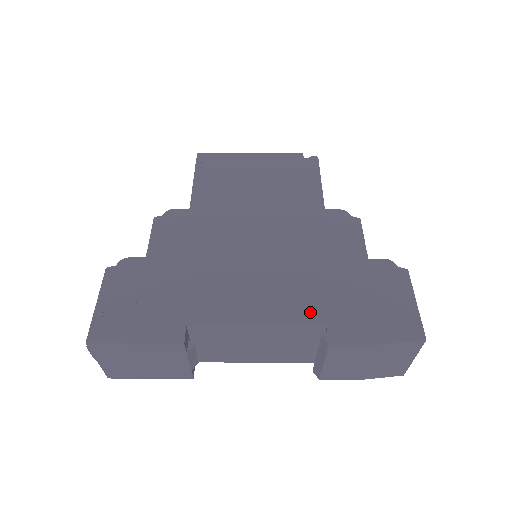
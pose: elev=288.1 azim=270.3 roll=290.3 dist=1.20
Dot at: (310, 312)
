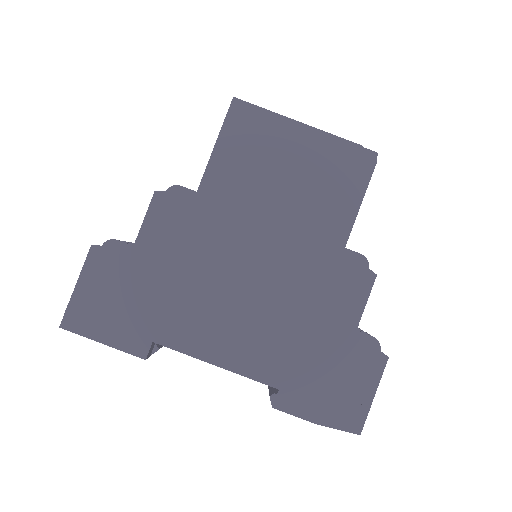
Dot at: (270, 370)
